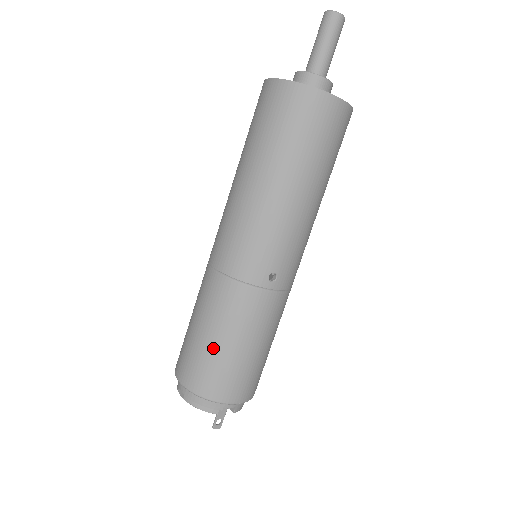
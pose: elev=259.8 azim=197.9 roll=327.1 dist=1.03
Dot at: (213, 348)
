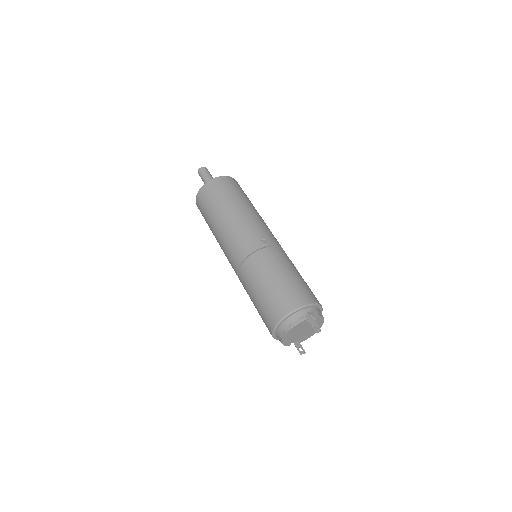
Dot at: (270, 289)
